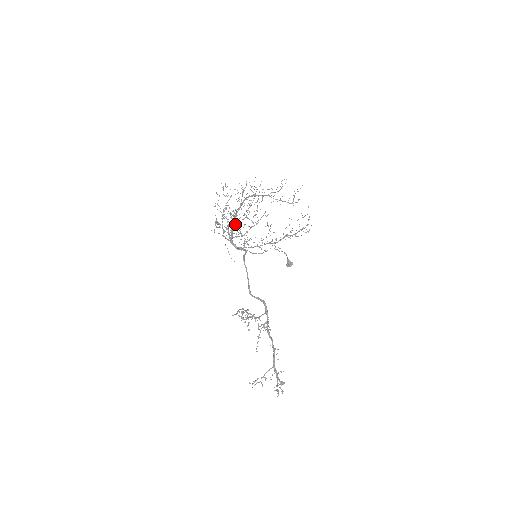
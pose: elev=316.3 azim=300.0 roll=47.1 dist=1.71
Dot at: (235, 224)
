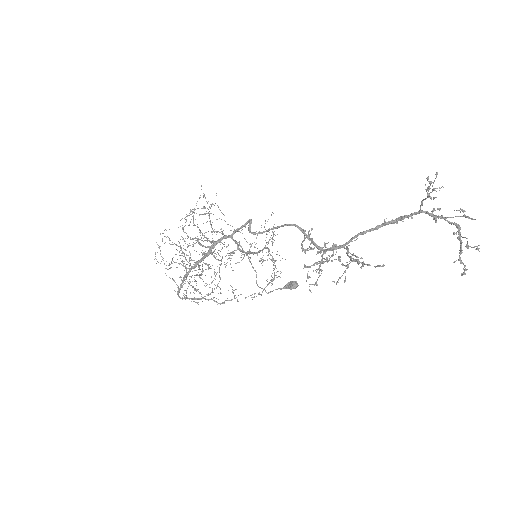
Dot at: occluded
